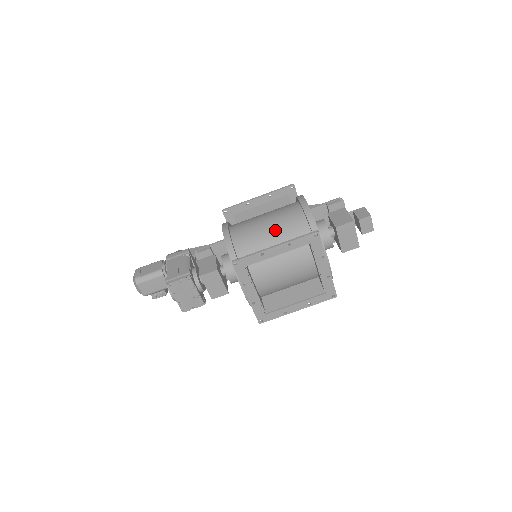
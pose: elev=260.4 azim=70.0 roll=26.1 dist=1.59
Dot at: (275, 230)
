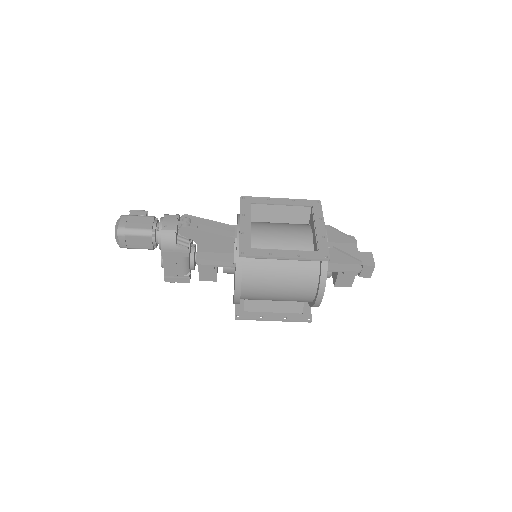
Dot at: (282, 300)
